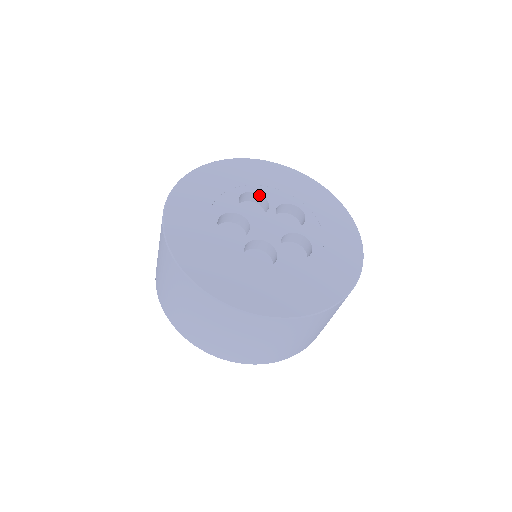
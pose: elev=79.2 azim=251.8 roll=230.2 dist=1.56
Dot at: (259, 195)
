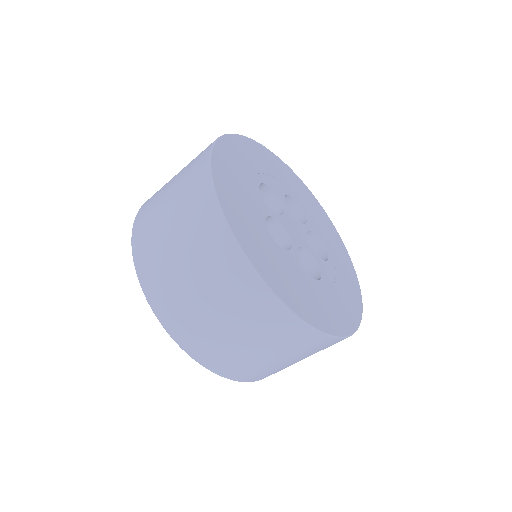
Dot at: (302, 212)
